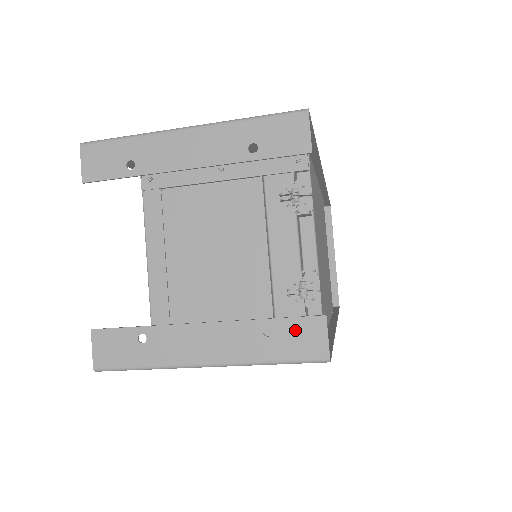
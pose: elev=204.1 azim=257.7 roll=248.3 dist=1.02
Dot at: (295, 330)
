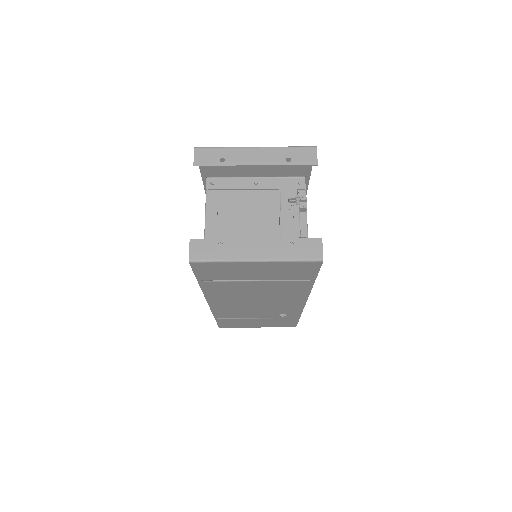
Dot at: (306, 244)
